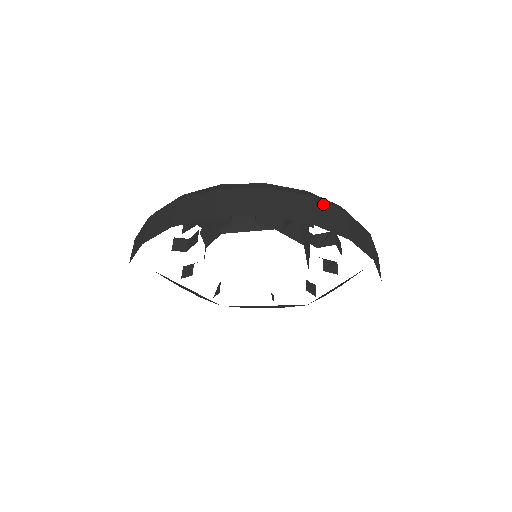
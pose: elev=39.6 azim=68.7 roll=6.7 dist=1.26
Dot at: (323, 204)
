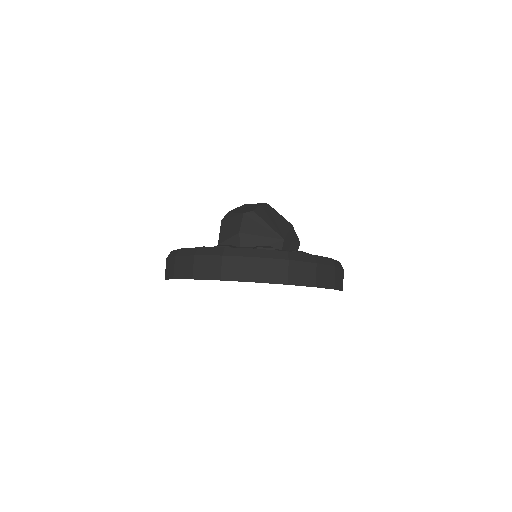
Dot at: (323, 266)
